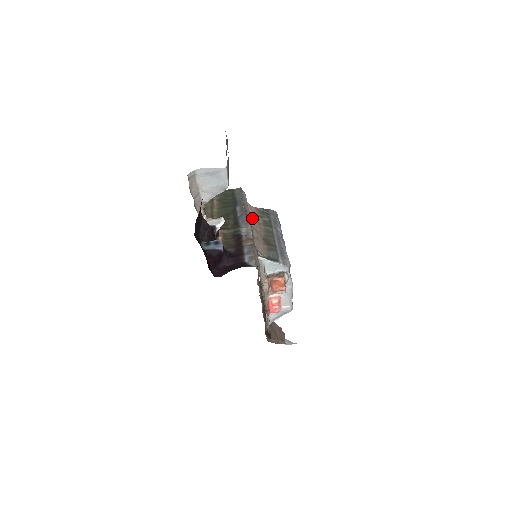
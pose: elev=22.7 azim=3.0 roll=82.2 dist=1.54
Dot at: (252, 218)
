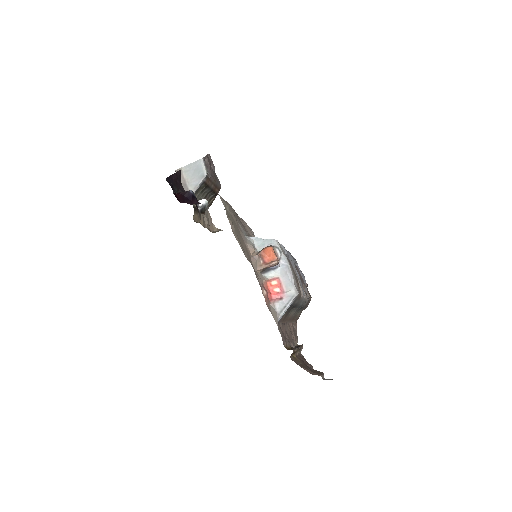
Dot at: occluded
